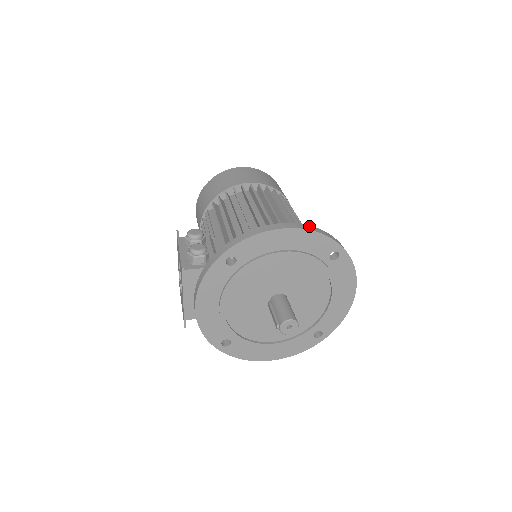
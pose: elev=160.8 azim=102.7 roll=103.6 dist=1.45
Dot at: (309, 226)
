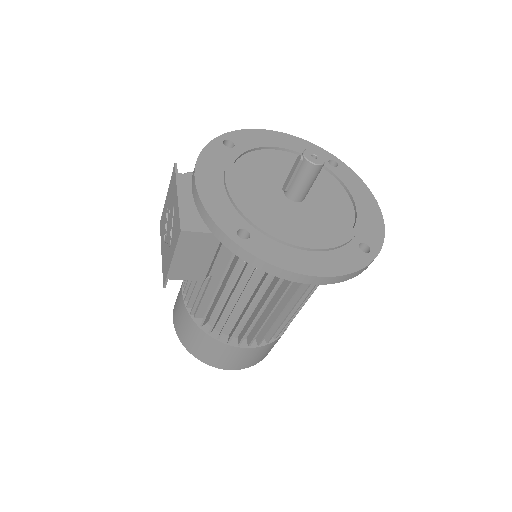
Dot at: occluded
